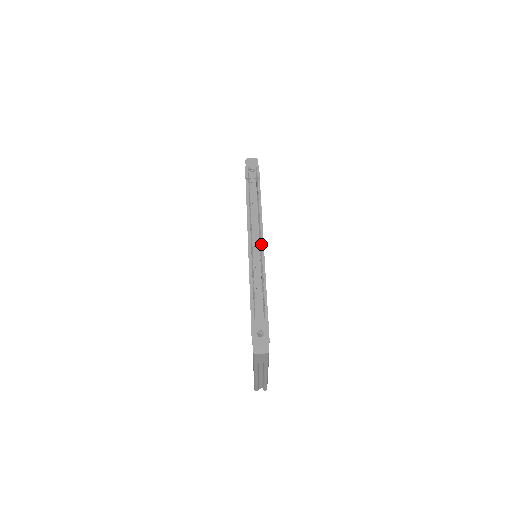
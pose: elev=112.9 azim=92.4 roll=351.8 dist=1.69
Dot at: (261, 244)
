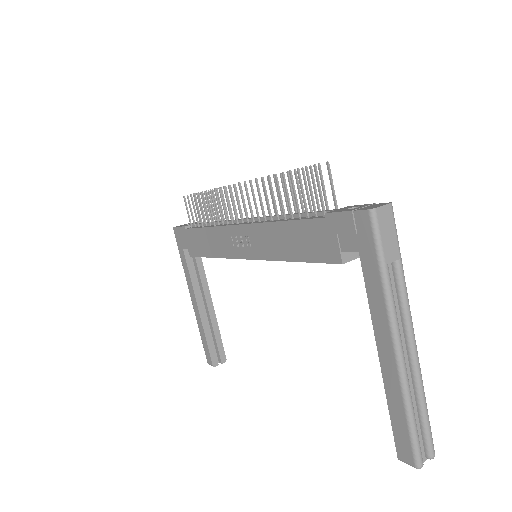
Dot at: occluded
